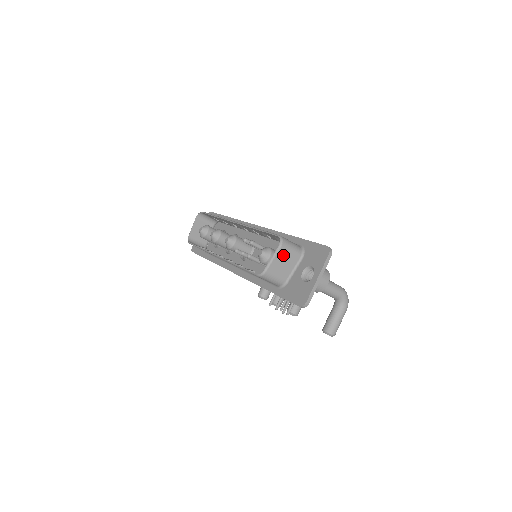
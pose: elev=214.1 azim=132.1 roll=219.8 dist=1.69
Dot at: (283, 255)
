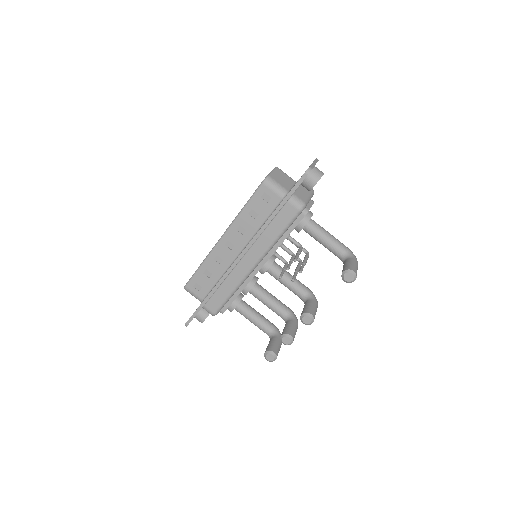
Dot at: (280, 173)
